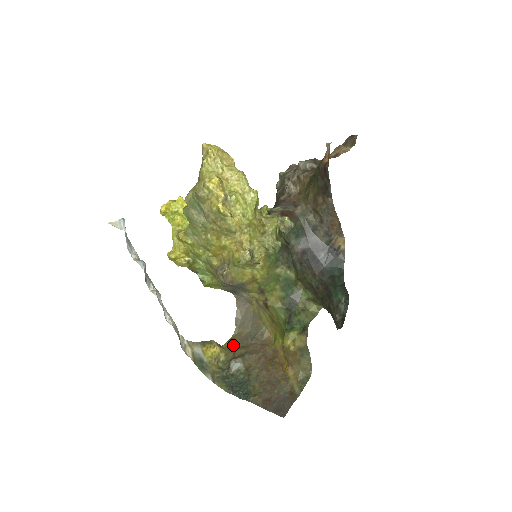
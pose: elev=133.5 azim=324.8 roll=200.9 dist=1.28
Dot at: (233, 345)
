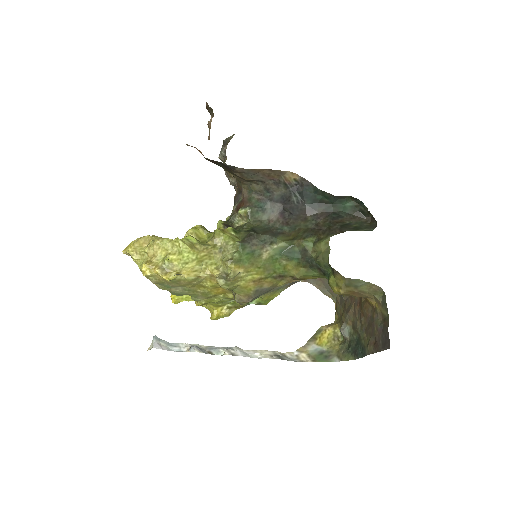
Dot at: (339, 314)
